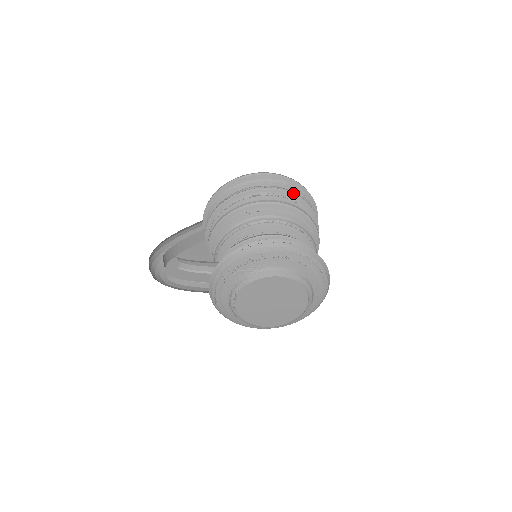
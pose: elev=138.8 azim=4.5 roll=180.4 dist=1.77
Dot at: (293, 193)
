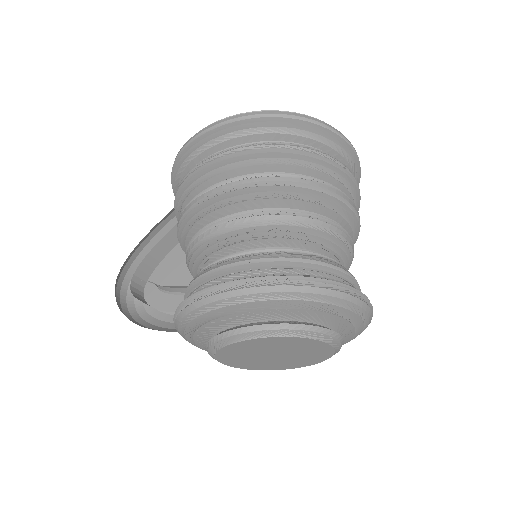
Dot at: (281, 148)
